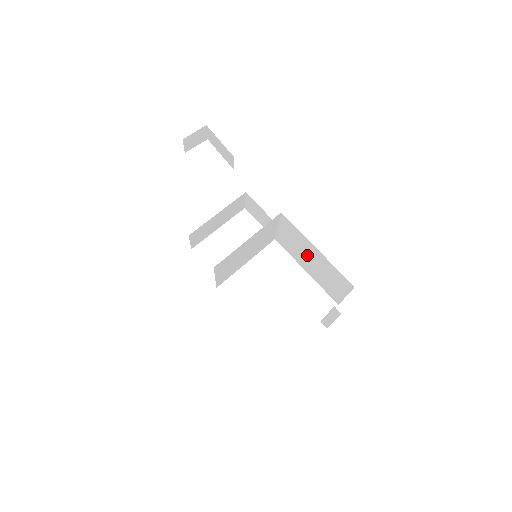
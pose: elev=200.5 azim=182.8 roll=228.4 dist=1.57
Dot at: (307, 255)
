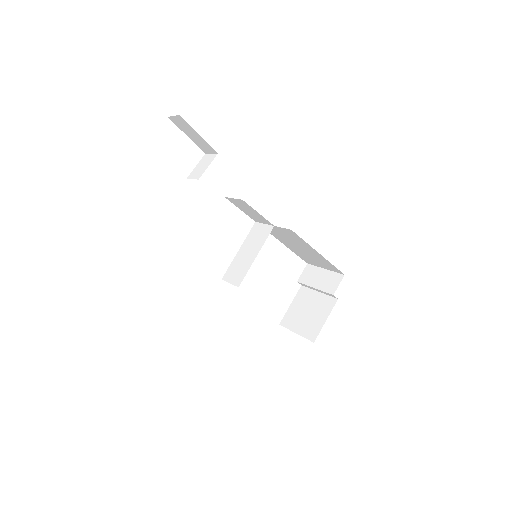
Dot at: (299, 246)
